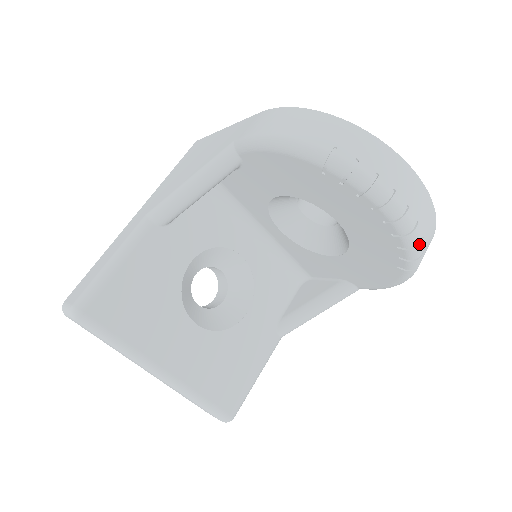
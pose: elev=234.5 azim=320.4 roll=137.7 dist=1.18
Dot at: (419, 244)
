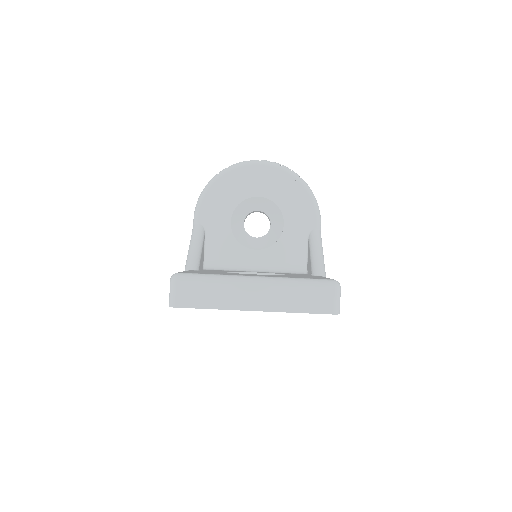
Dot at: (282, 165)
